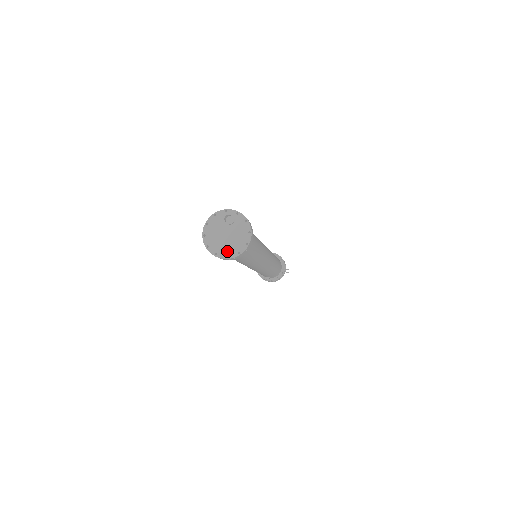
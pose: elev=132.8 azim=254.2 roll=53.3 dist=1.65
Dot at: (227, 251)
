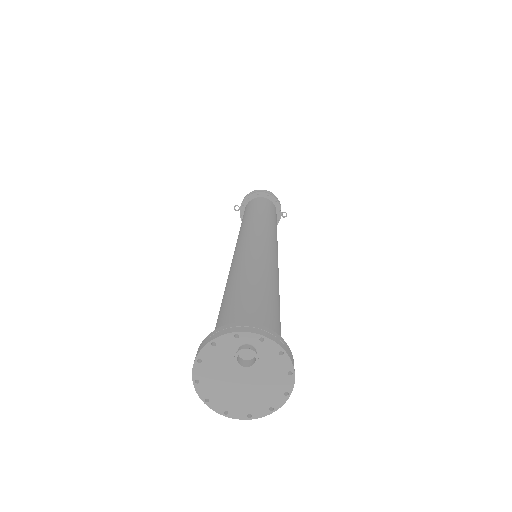
Dot at: (247, 407)
